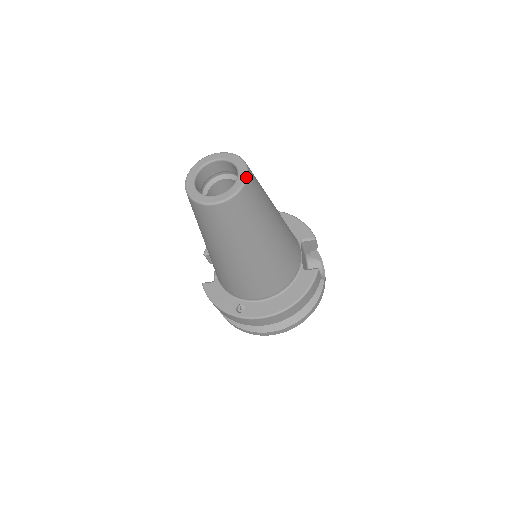
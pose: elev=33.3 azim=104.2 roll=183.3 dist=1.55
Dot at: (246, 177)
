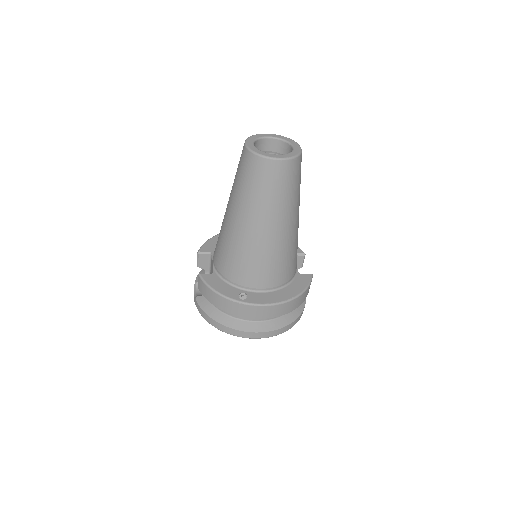
Dot at: (301, 150)
